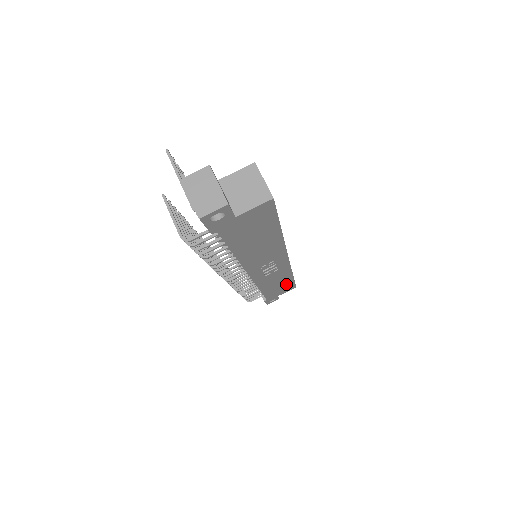
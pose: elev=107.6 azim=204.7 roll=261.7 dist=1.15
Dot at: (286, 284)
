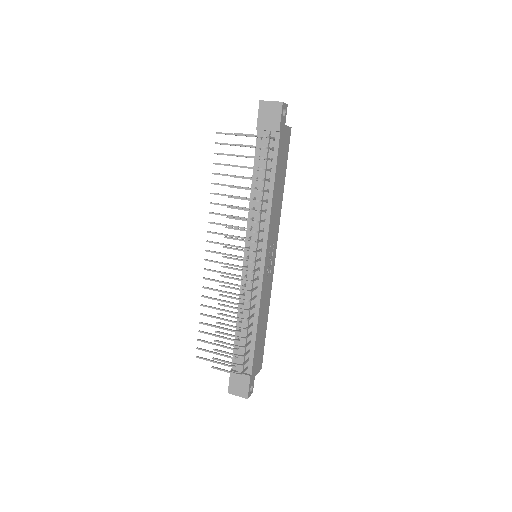
Dot at: (262, 339)
